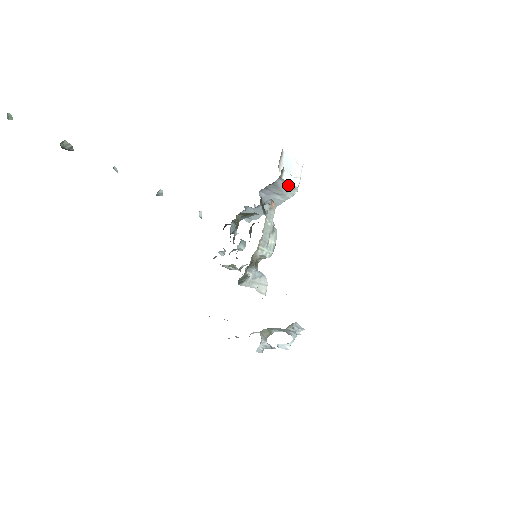
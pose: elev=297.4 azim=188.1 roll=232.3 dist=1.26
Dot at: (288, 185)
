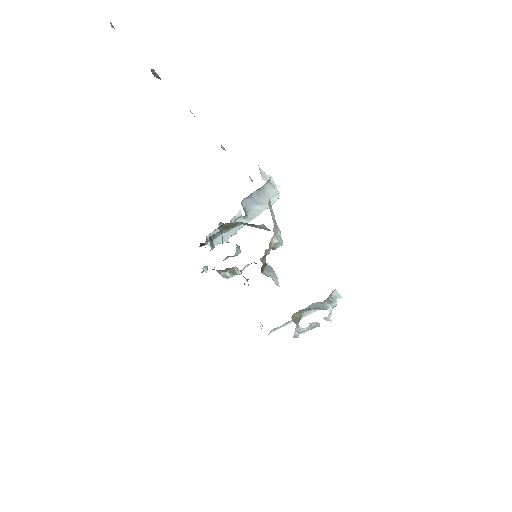
Dot at: (272, 190)
